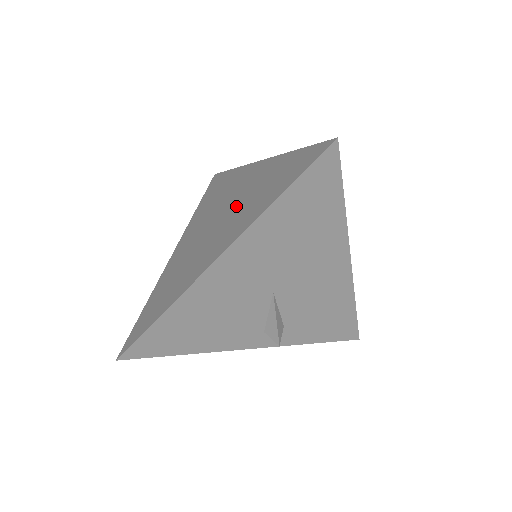
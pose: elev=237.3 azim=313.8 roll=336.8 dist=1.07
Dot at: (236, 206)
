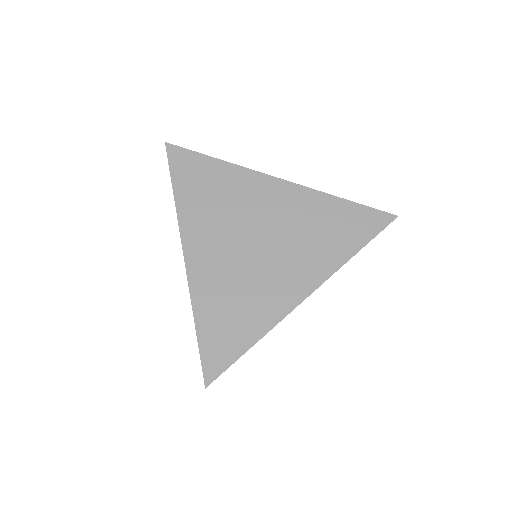
Dot at: (287, 234)
